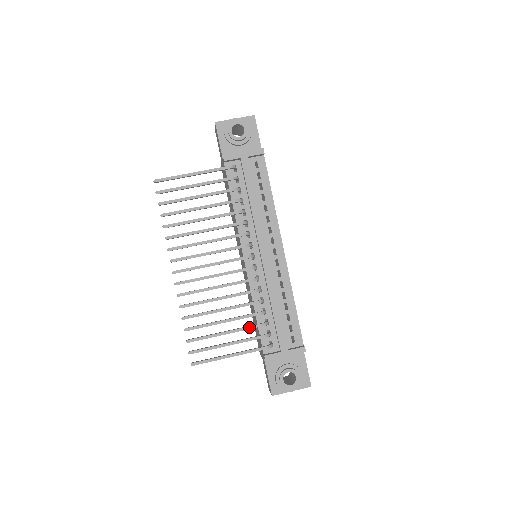
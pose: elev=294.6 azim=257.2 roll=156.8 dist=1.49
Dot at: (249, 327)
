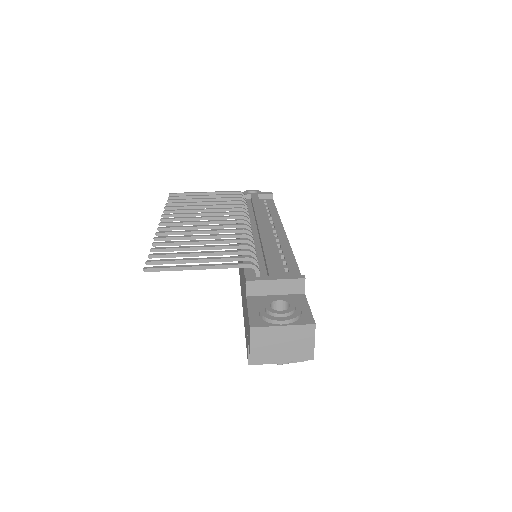
Dot at: (231, 251)
